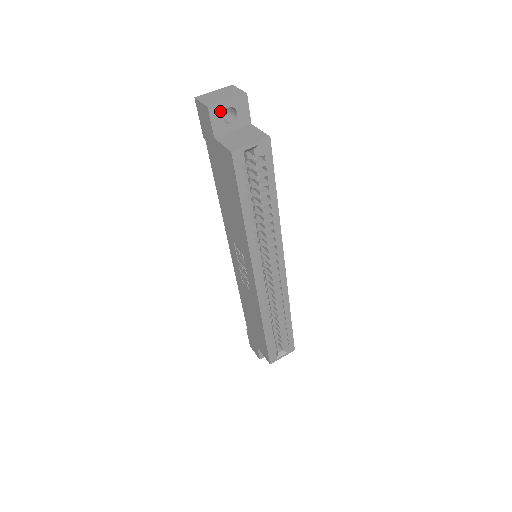
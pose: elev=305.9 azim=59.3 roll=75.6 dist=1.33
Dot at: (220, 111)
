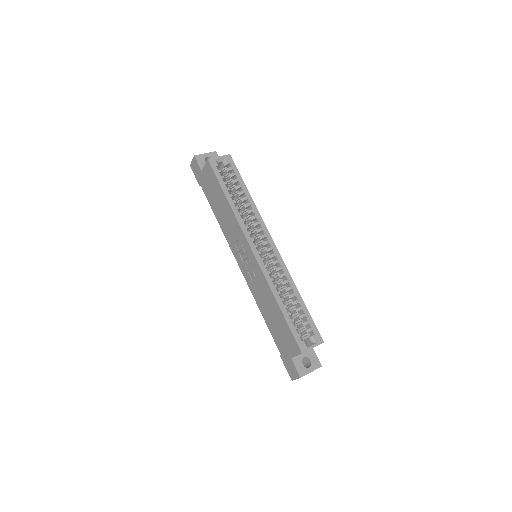
Dot at: (202, 158)
